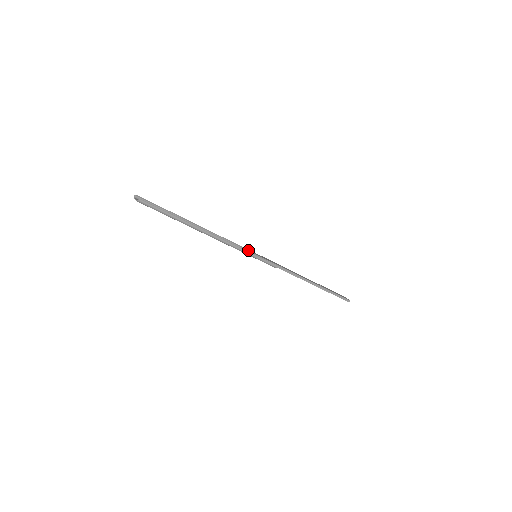
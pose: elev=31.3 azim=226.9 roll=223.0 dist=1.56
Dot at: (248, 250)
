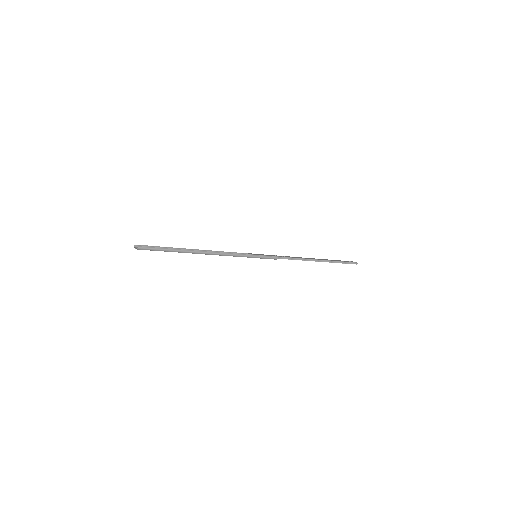
Dot at: (247, 254)
